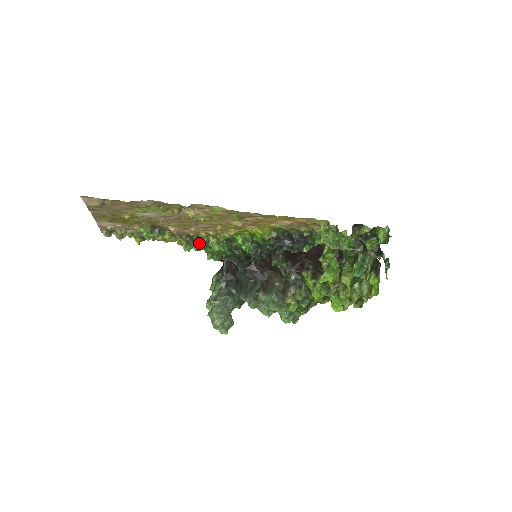
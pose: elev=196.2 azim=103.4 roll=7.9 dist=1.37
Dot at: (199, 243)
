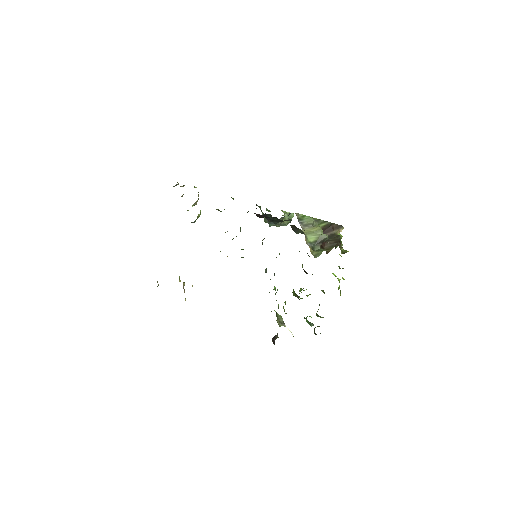
Dot at: occluded
